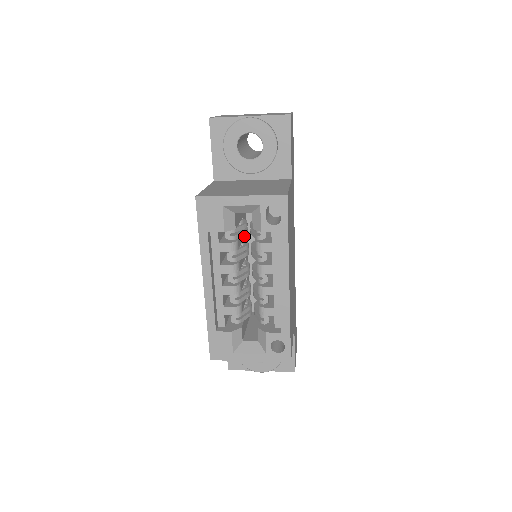
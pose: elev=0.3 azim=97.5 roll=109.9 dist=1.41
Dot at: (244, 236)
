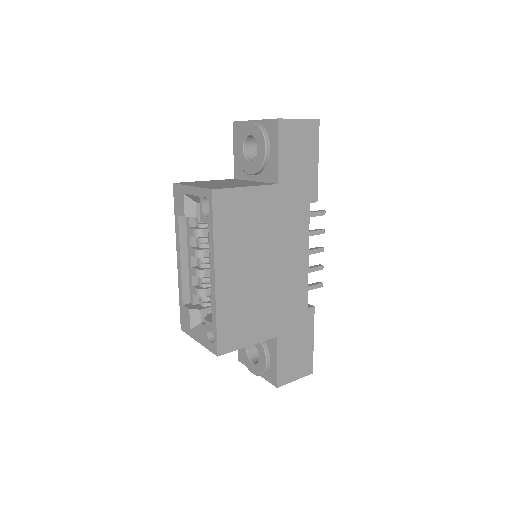
Dot at: occluded
